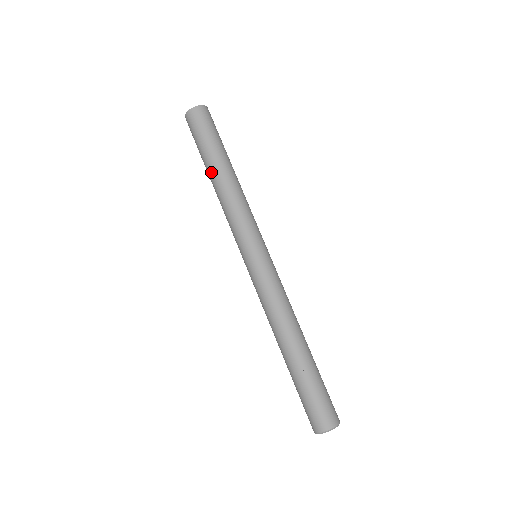
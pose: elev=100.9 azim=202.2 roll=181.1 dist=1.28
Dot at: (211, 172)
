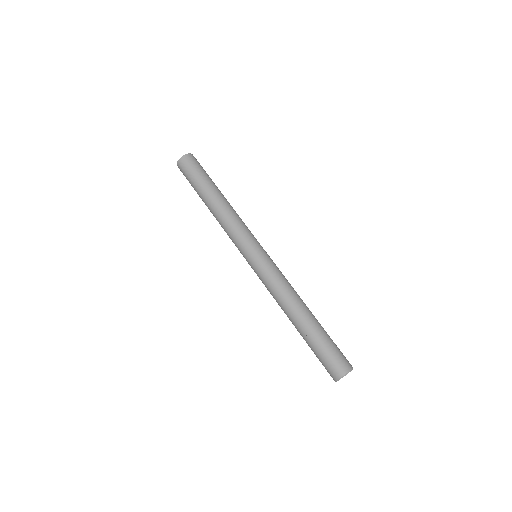
Dot at: (206, 205)
